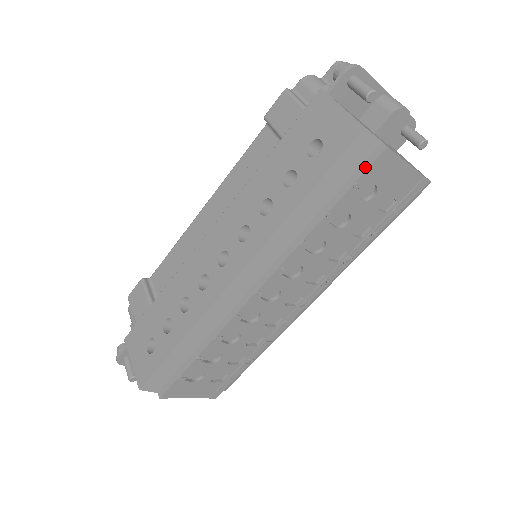
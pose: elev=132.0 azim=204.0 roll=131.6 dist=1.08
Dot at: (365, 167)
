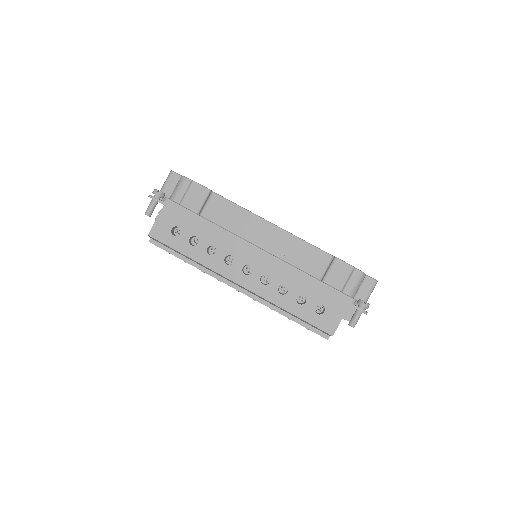
Dot at: (317, 332)
